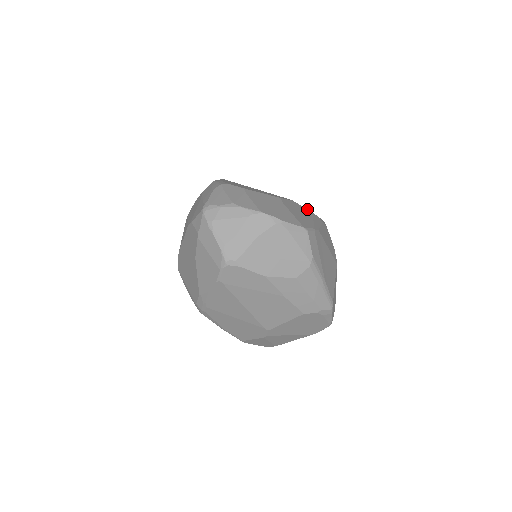
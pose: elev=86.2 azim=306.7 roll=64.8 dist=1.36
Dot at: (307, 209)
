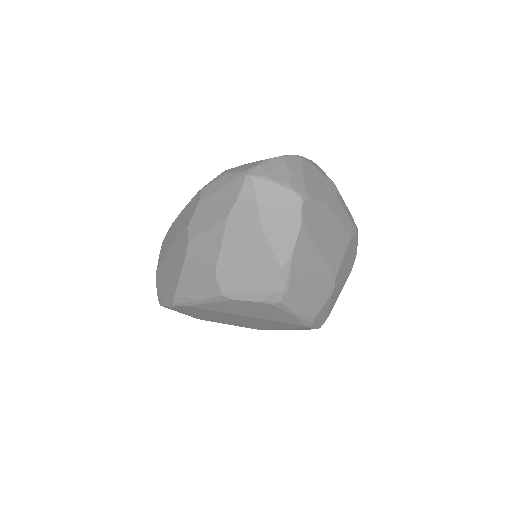
Dot at: occluded
